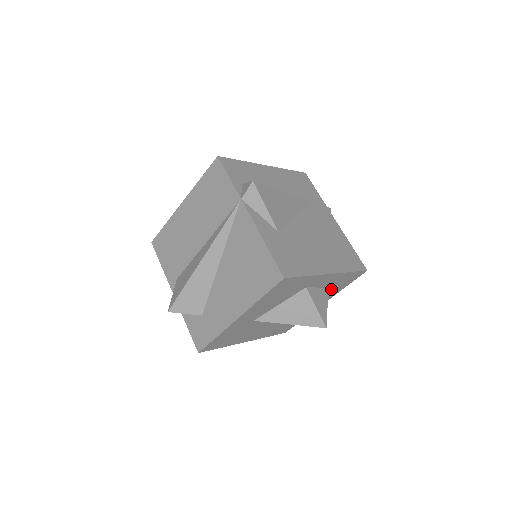
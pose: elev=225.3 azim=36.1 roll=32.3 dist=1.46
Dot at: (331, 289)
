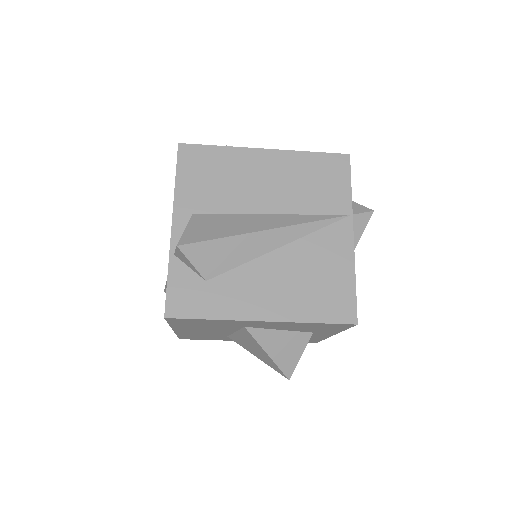
Dot at: occluded
